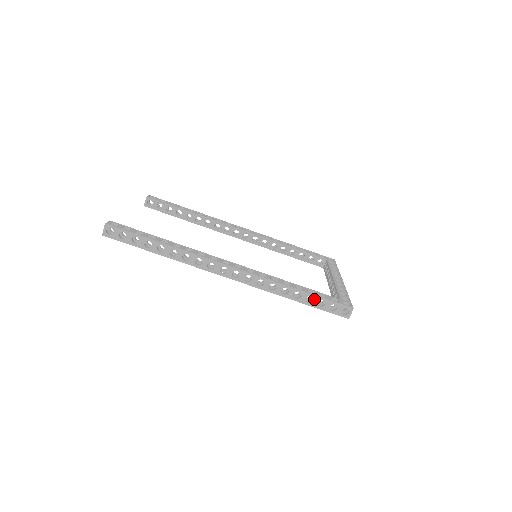
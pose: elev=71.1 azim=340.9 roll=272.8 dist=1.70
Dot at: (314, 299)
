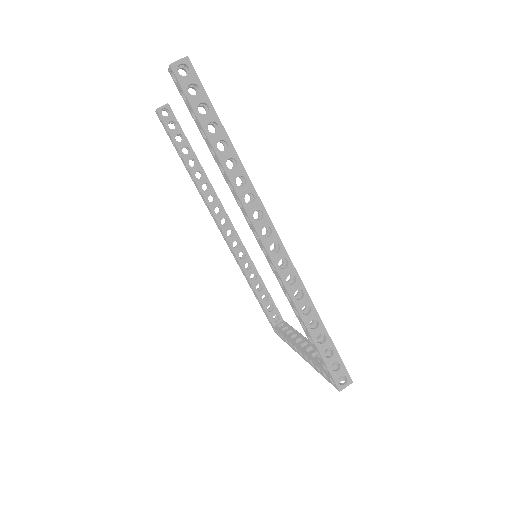
Dot at: (327, 342)
